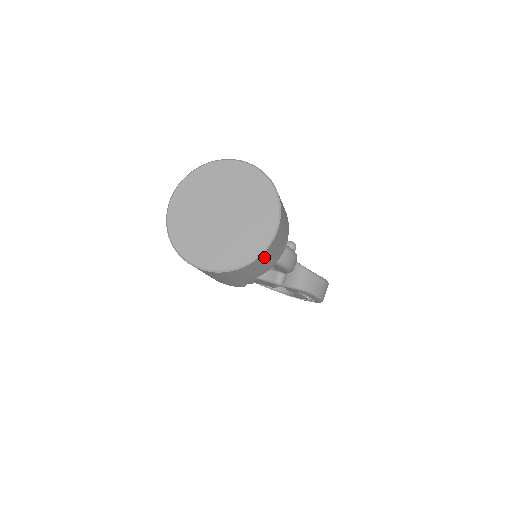
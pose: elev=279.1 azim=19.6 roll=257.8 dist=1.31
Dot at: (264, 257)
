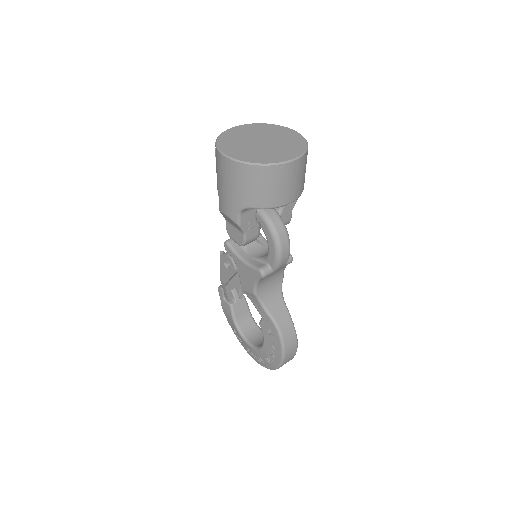
Dot at: (273, 174)
